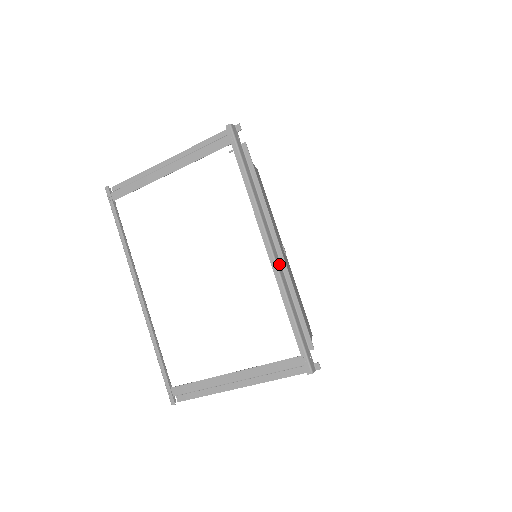
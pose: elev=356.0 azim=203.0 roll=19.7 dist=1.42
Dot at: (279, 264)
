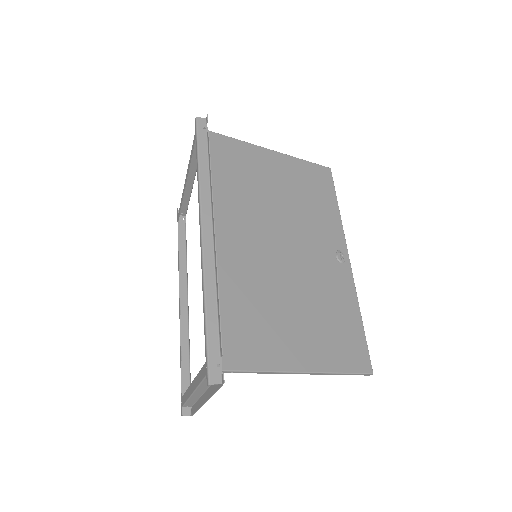
Dot at: (210, 251)
